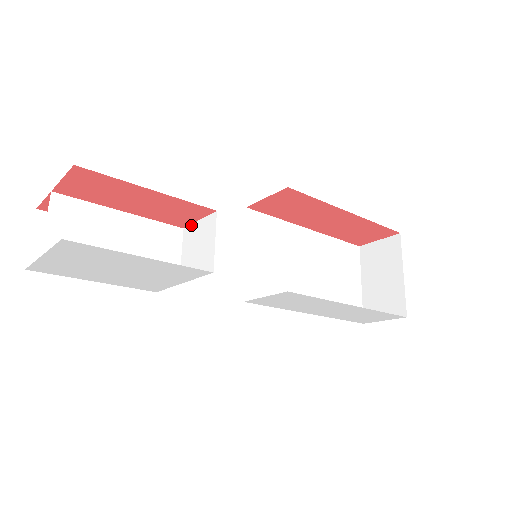
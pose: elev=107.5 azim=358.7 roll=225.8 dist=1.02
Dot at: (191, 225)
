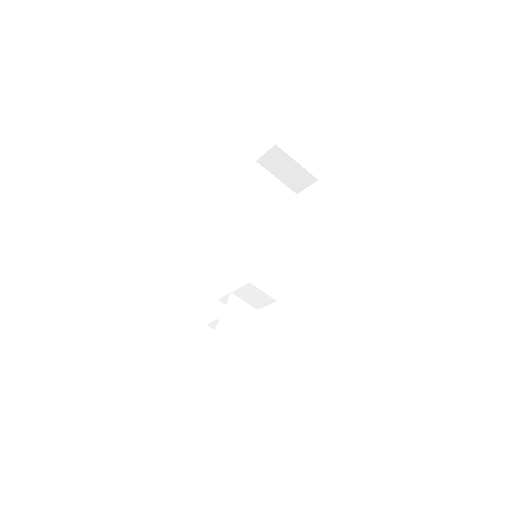
Dot at: (236, 291)
